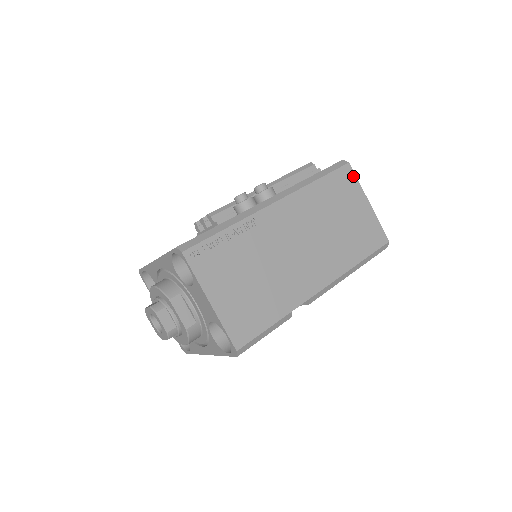
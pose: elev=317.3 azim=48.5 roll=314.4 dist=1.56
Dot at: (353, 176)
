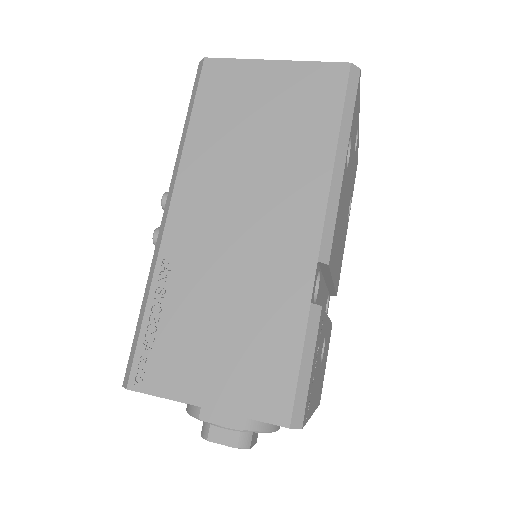
Dot at: (224, 63)
